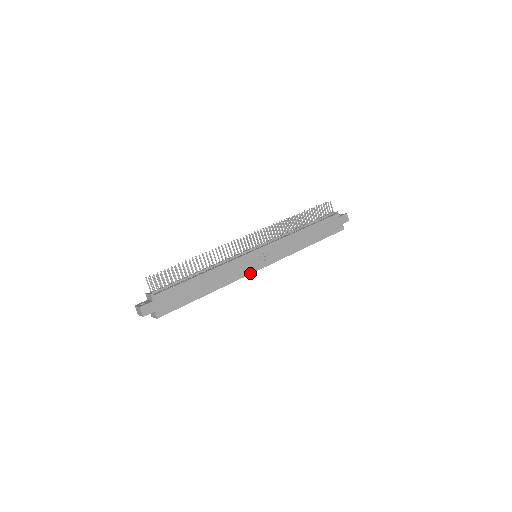
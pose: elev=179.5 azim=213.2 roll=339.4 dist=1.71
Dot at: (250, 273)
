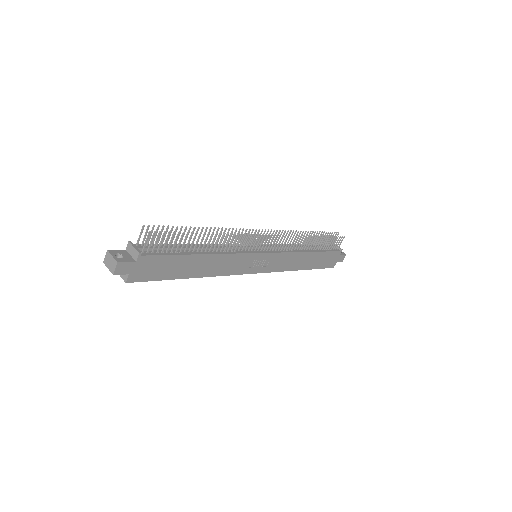
Dot at: (241, 273)
